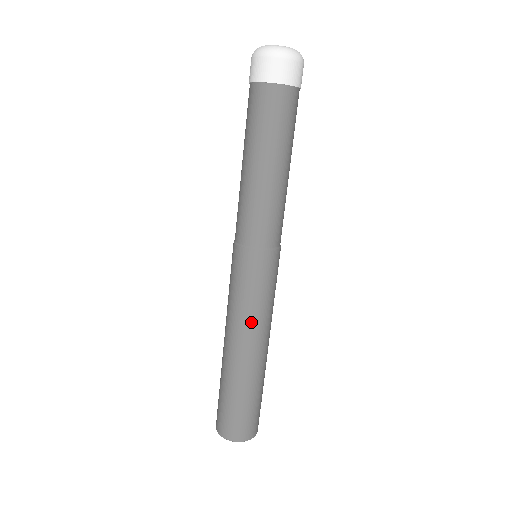
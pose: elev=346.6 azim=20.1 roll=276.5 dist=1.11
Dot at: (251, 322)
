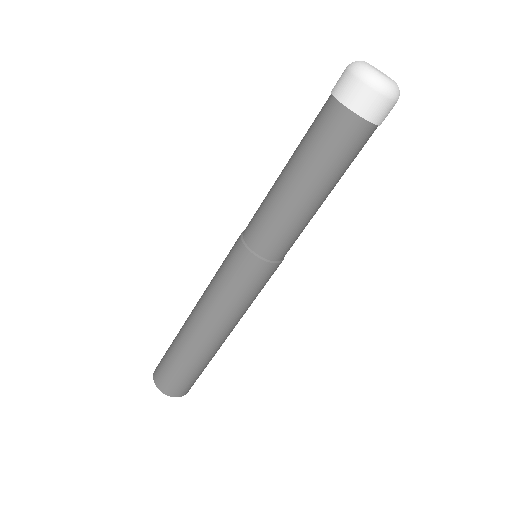
Dot at: (241, 316)
